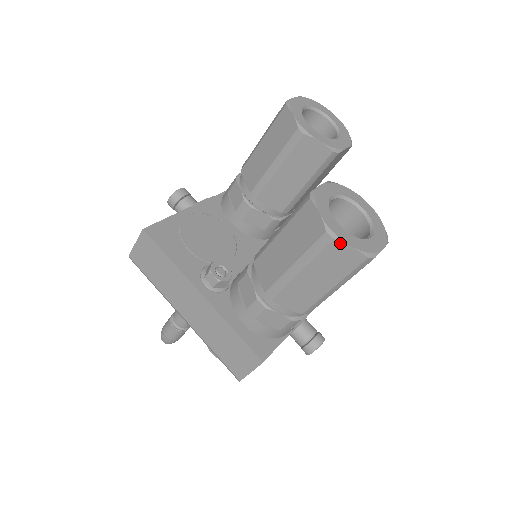
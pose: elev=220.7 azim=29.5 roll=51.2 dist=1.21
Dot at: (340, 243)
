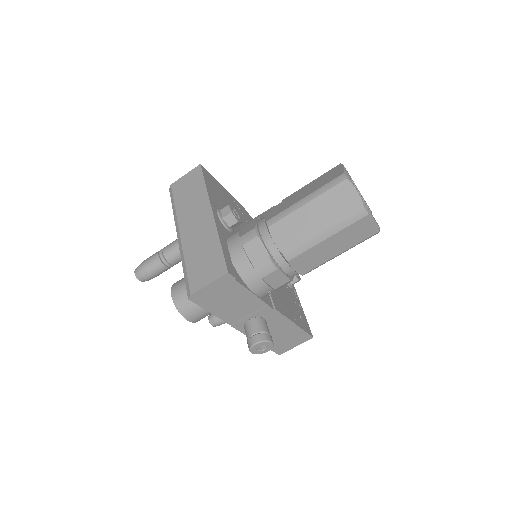
Dot at: (350, 184)
